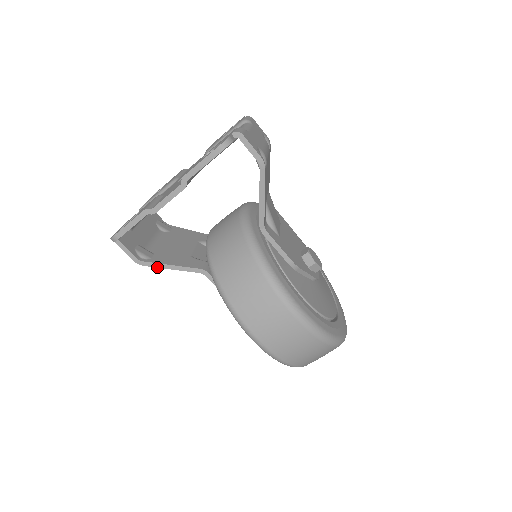
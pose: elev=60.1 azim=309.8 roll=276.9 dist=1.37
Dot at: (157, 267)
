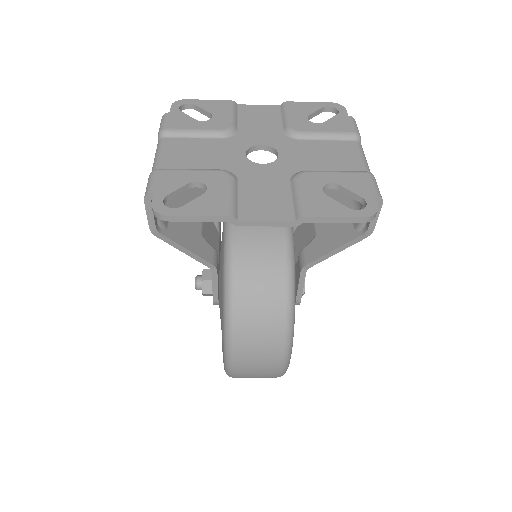
Dot at: (170, 244)
